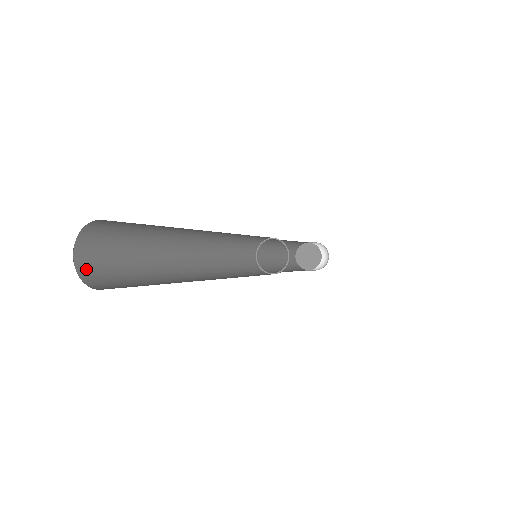
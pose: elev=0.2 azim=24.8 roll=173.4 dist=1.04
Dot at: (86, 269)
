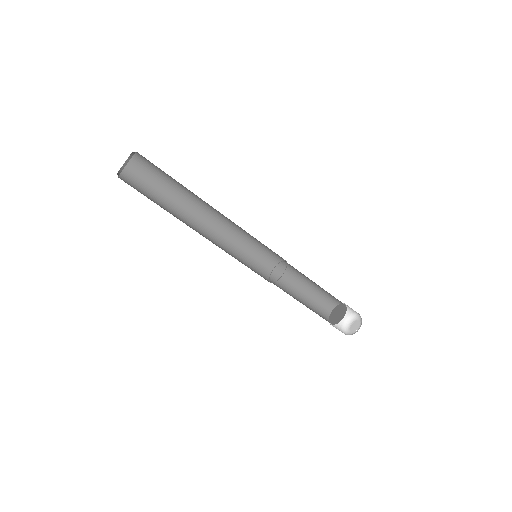
Dot at: (128, 174)
